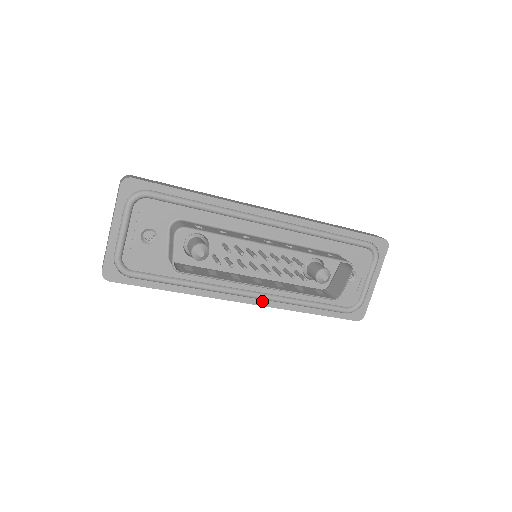
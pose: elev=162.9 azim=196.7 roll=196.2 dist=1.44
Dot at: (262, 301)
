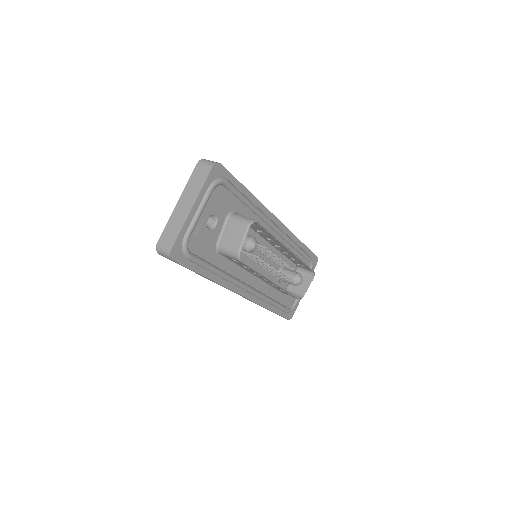
Dot at: (252, 296)
